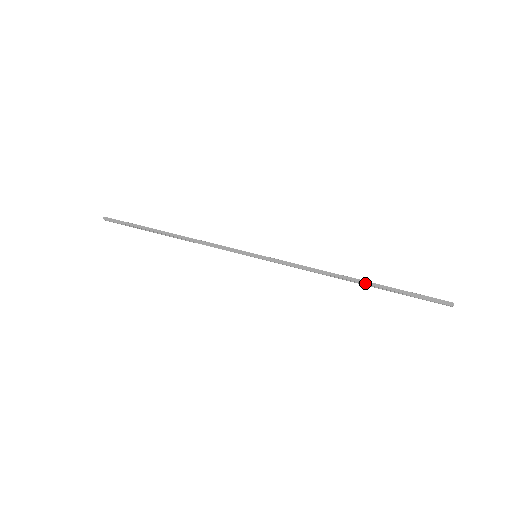
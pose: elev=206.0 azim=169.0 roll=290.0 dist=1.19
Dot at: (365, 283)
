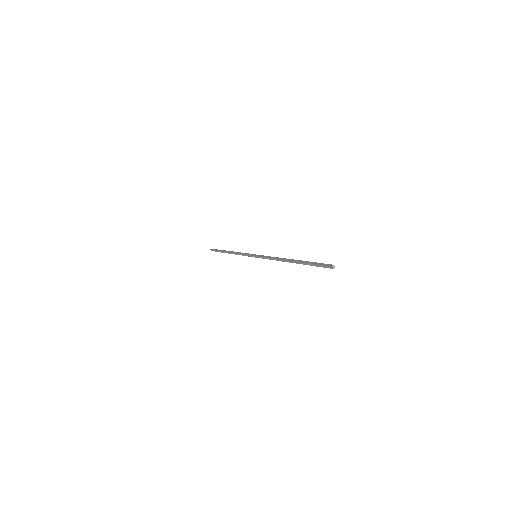
Dot at: (294, 260)
